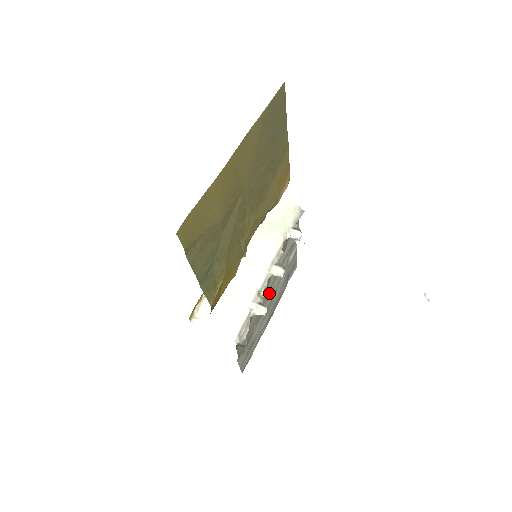
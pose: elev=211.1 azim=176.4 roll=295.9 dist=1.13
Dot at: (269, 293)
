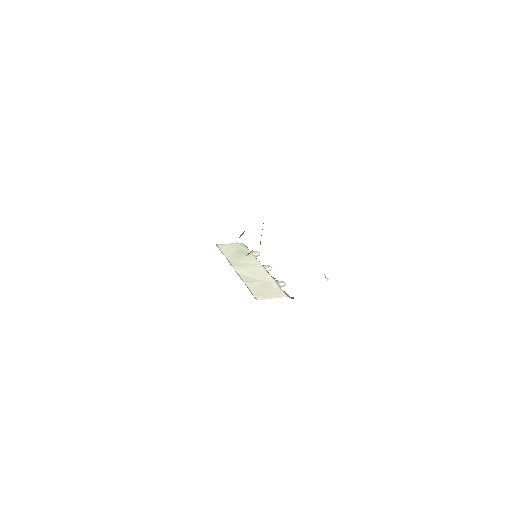
Dot at: occluded
